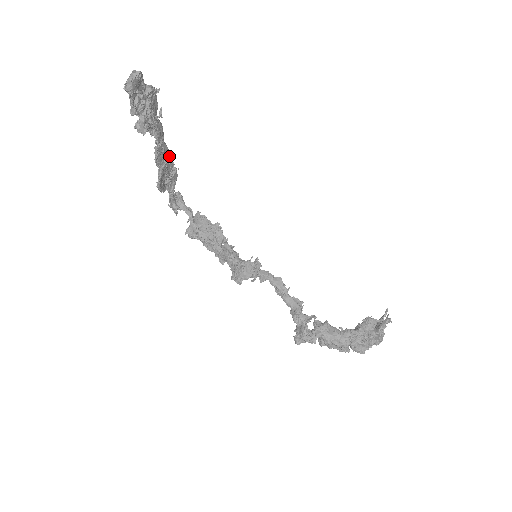
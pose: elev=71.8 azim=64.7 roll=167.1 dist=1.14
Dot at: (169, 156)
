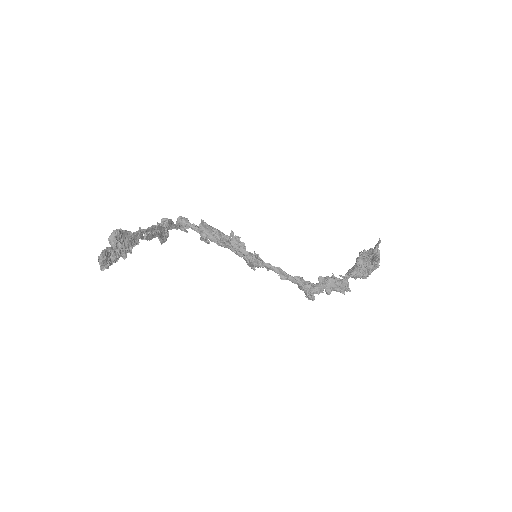
Dot at: (156, 227)
